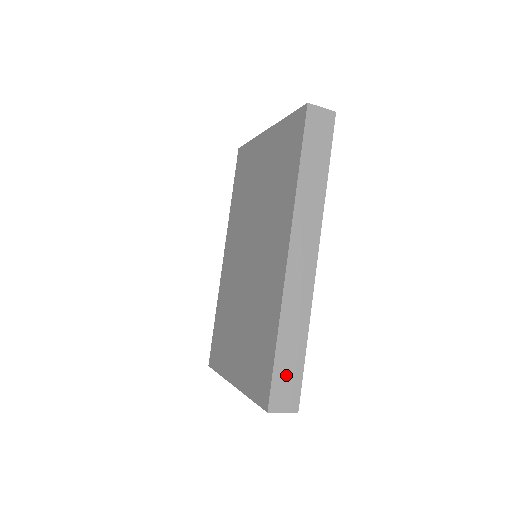
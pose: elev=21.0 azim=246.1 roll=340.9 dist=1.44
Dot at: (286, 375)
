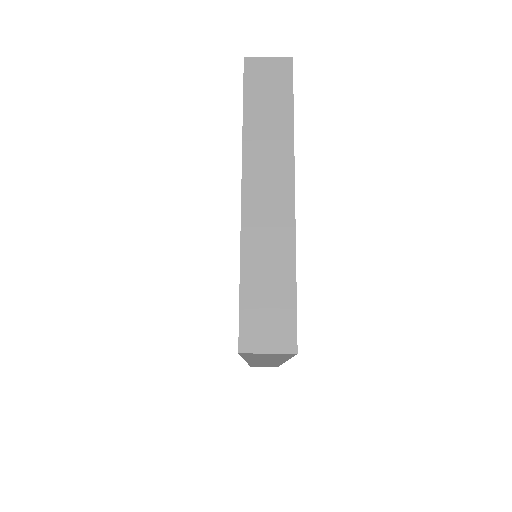
Dot at: occluded
